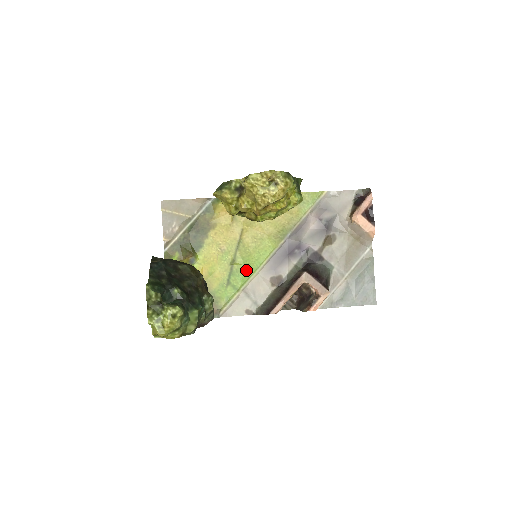
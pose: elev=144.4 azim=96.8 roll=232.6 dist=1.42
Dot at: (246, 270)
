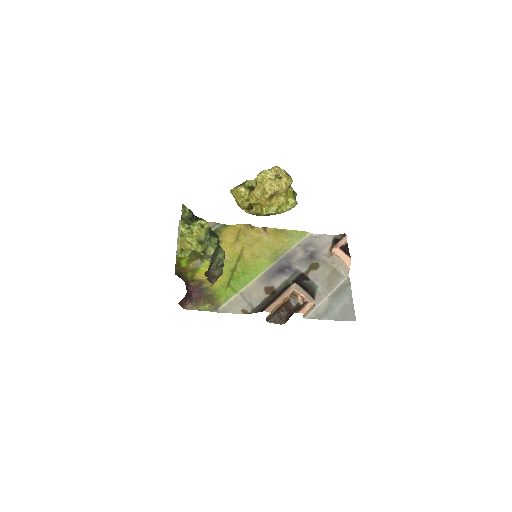
Dot at: (244, 278)
